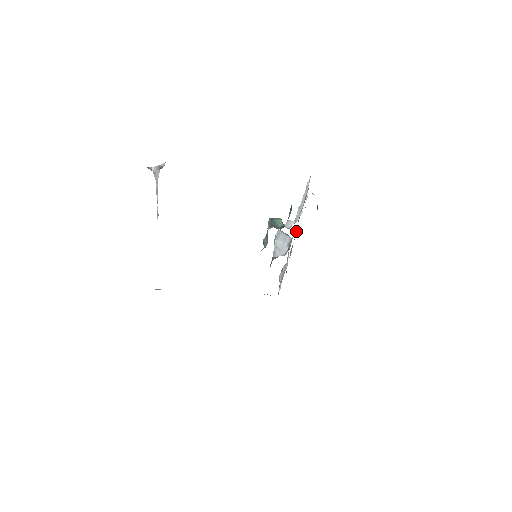
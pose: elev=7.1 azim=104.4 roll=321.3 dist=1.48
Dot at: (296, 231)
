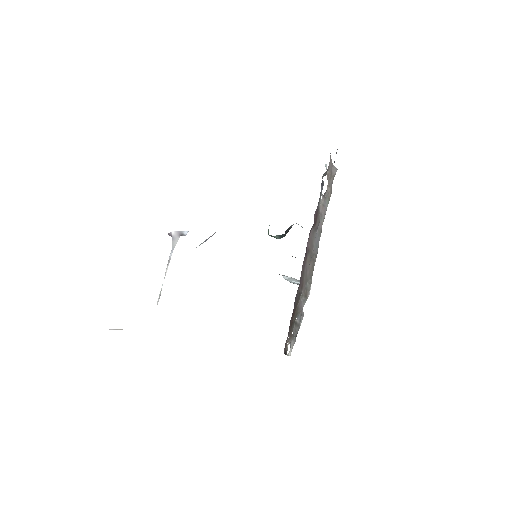
Dot at: (315, 244)
